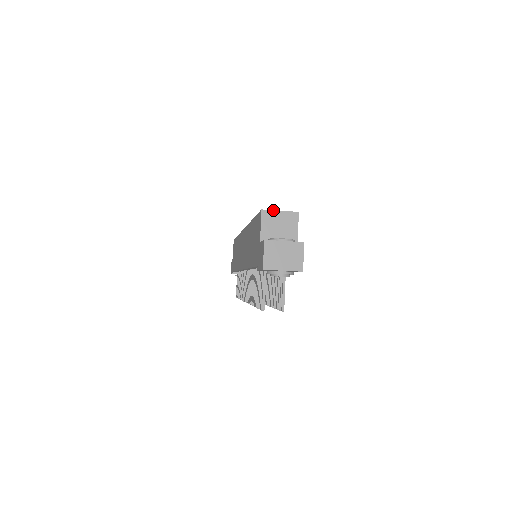
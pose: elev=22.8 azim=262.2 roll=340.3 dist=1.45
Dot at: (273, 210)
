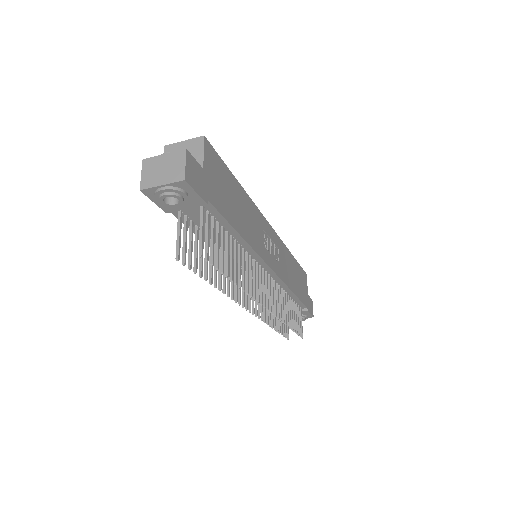
Dot at: (176, 143)
